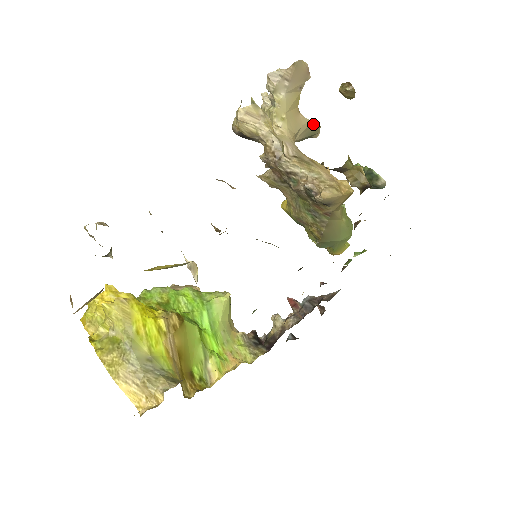
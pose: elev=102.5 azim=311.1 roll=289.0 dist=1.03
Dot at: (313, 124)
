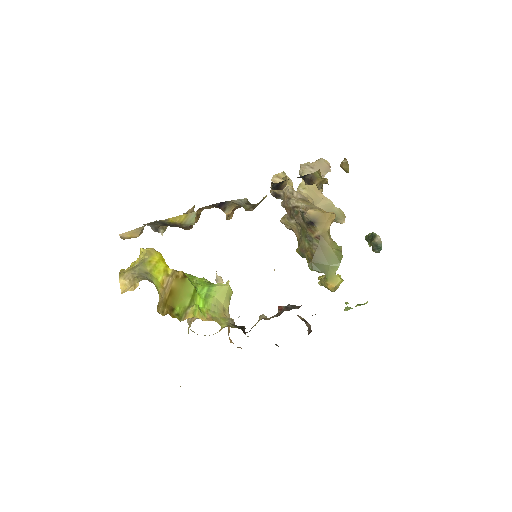
Dot at: occluded
